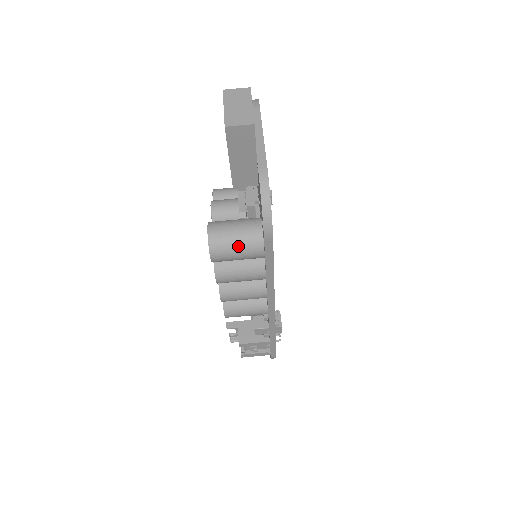
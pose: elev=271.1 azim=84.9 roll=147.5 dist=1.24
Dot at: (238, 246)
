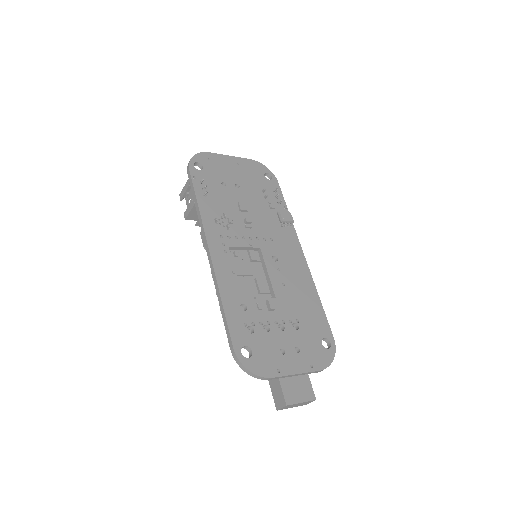
Dot at: occluded
